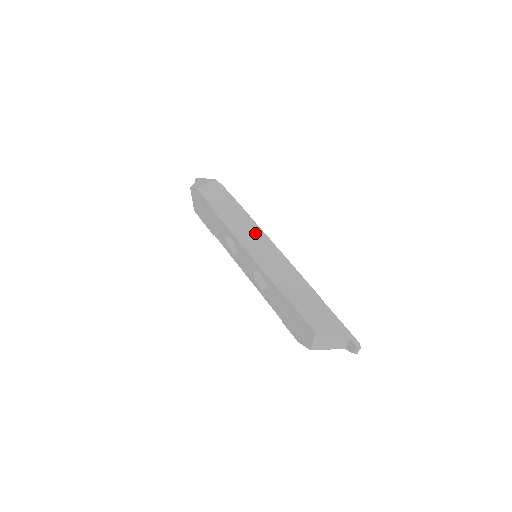
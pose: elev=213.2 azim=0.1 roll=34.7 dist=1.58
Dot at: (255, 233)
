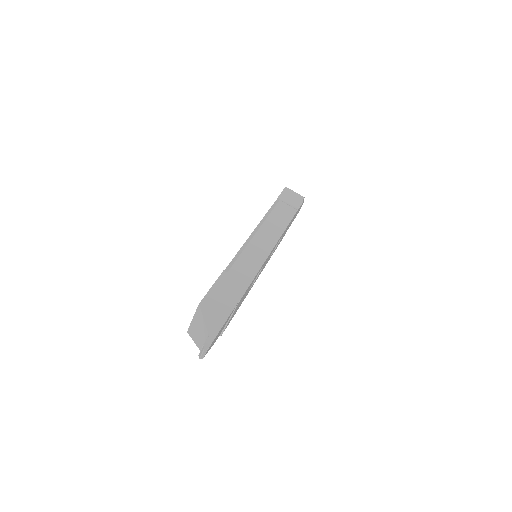
Dot at: (272, 234)
